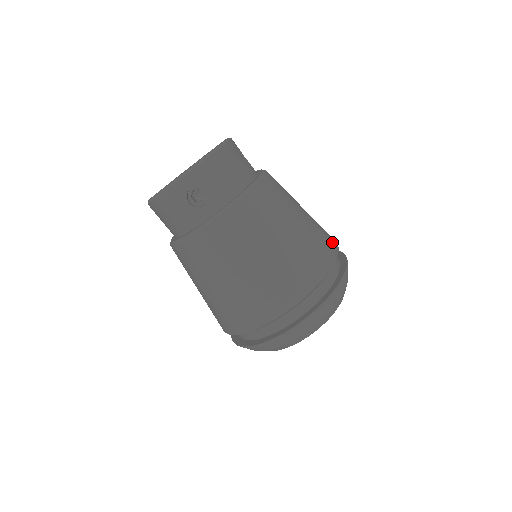
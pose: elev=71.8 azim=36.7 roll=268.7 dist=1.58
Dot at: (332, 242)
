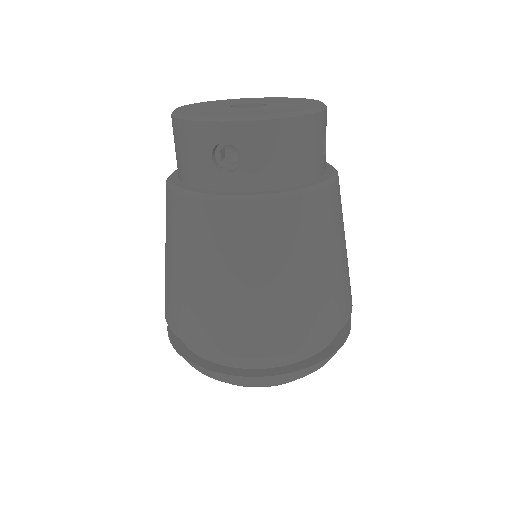
Dot at: (346, 310)
